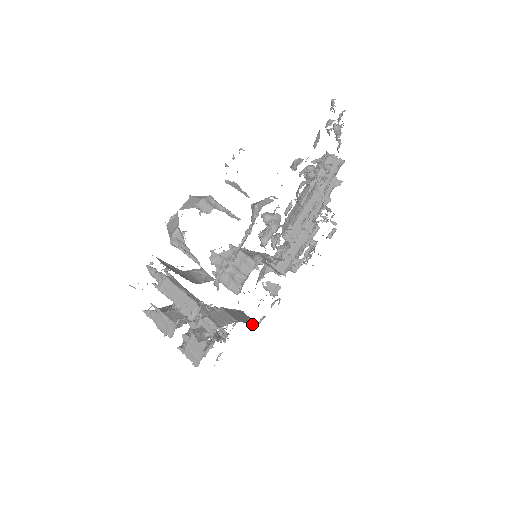
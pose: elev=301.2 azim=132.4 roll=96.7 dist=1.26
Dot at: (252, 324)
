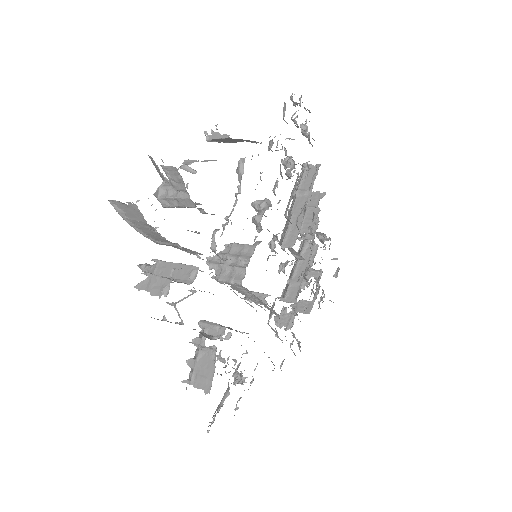
Dot at: occluded
